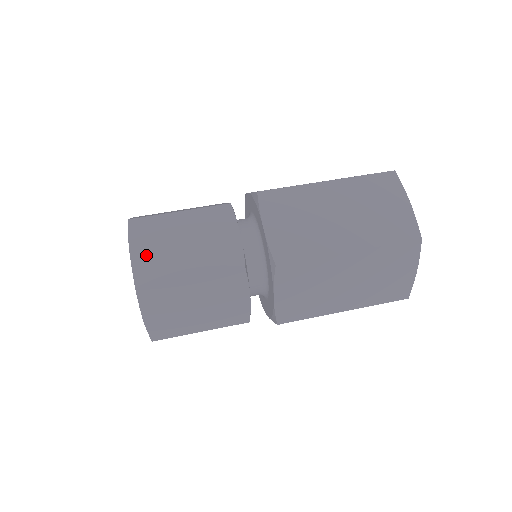
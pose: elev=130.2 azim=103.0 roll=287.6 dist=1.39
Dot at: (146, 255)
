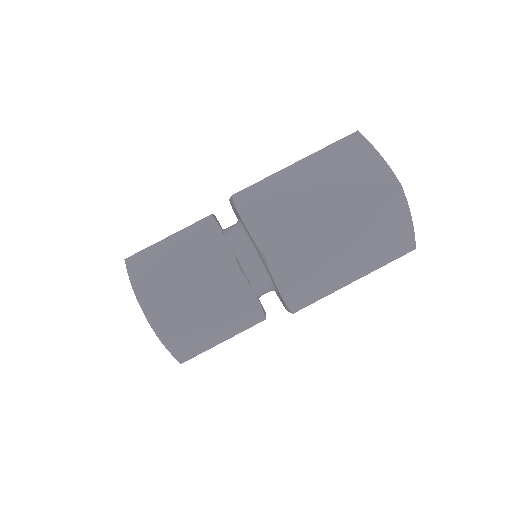
Dot at: (147, 286)
